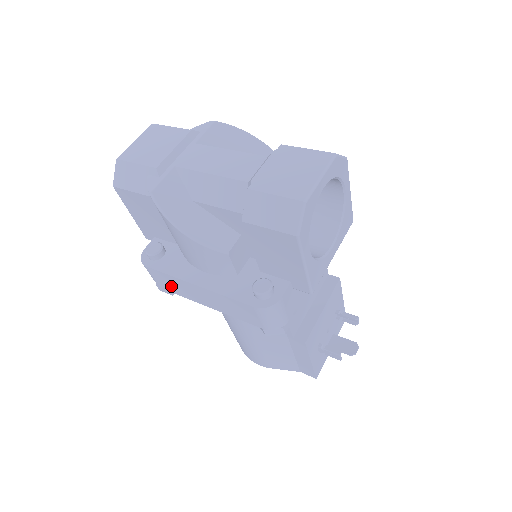
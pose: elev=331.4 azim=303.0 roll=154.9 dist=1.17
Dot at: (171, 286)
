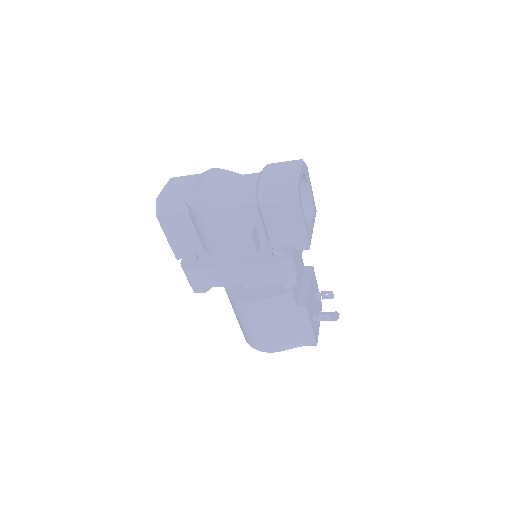
Dot at: (208, 280)
